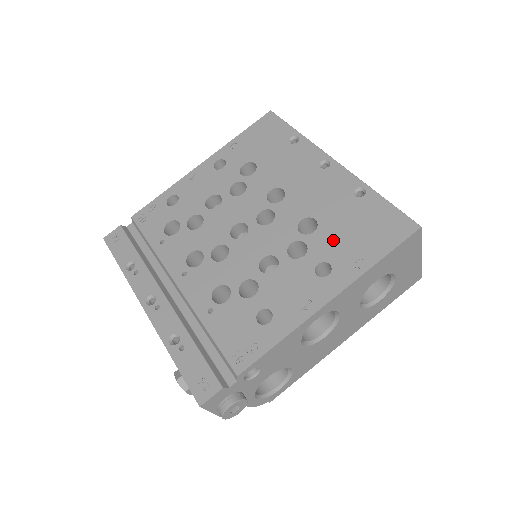
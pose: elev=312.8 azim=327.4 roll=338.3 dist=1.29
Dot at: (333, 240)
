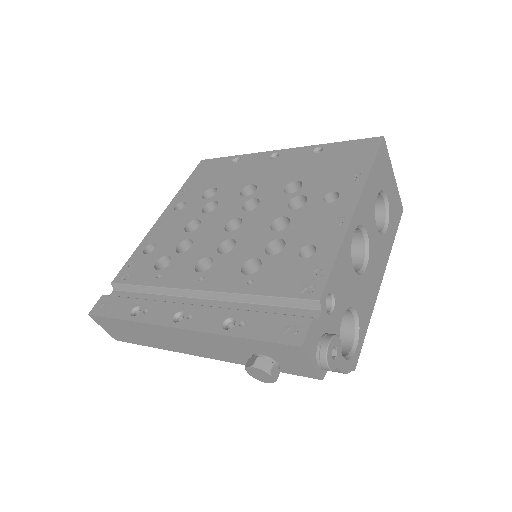
Dot at: (322, 180)
